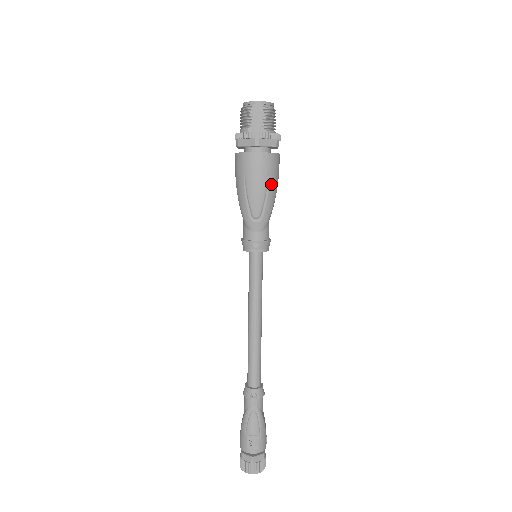
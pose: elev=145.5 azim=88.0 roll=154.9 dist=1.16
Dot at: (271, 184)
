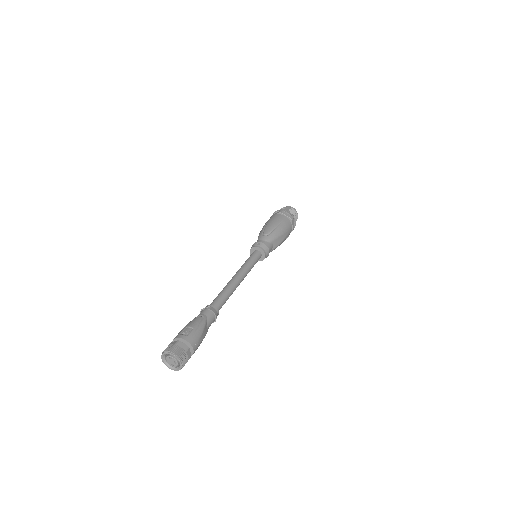
Dot at: (281, 226)
